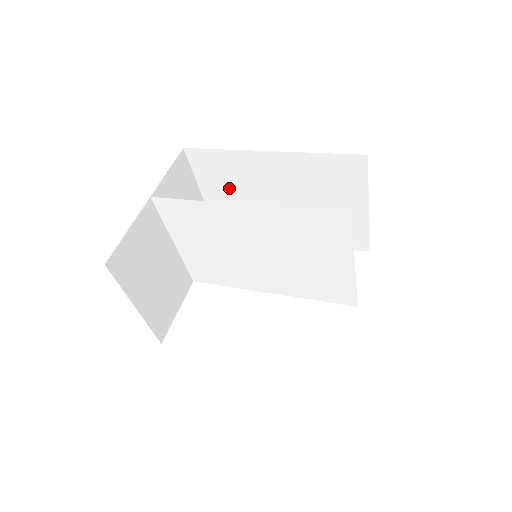
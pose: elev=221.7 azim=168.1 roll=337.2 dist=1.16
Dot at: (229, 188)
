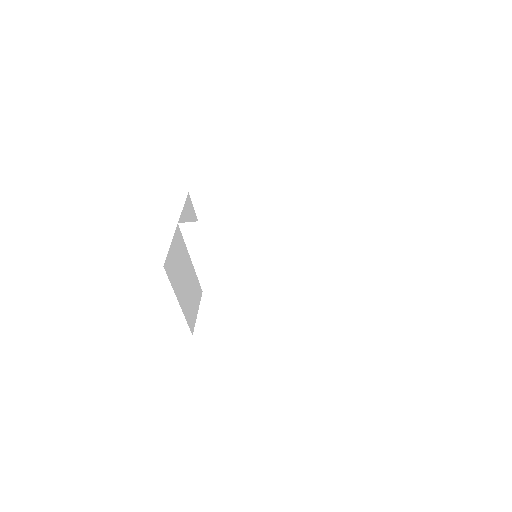
Dot at: (222, 218)
